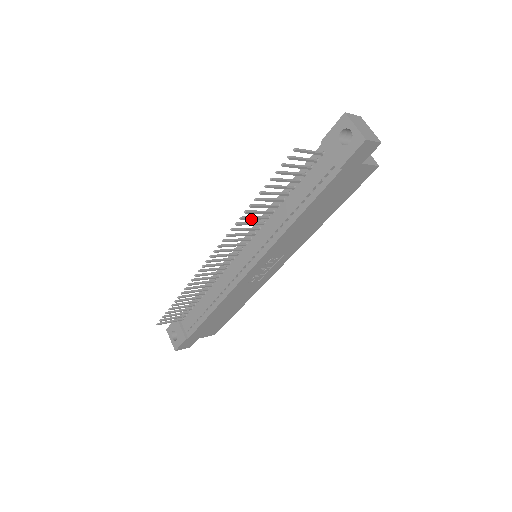
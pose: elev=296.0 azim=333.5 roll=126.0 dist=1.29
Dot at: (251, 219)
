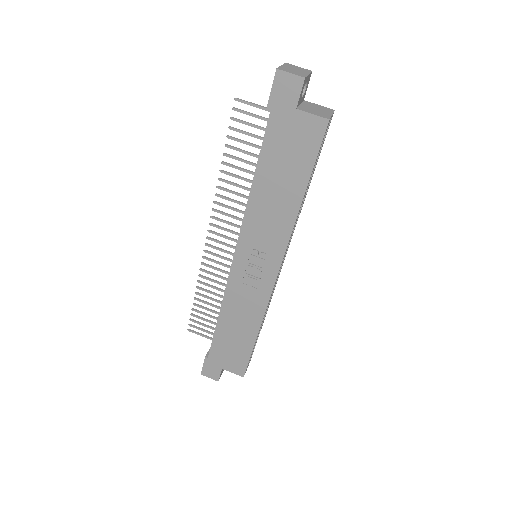
Dot at: (230, 192)
